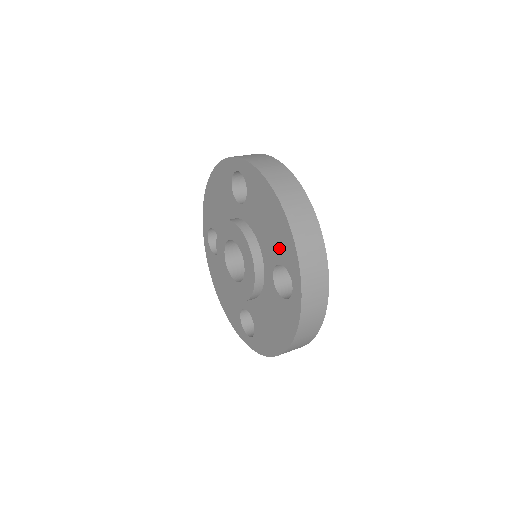
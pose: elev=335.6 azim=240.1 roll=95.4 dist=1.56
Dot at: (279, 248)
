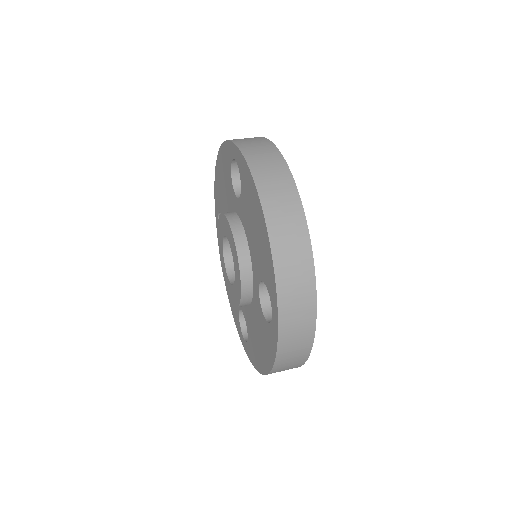
Dot at: (263, 264)
